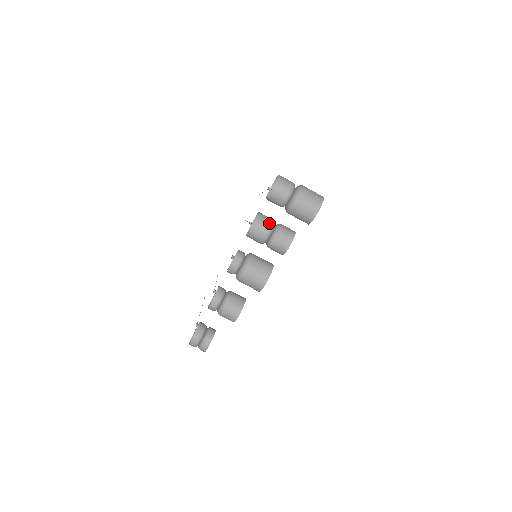
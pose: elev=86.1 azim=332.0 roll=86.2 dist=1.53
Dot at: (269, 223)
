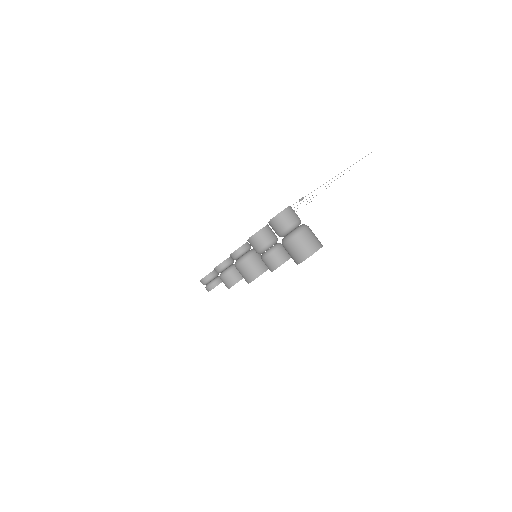
Dot at: (263, 244)
